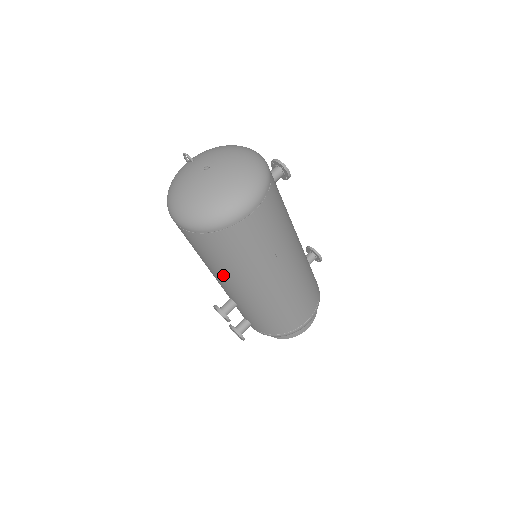
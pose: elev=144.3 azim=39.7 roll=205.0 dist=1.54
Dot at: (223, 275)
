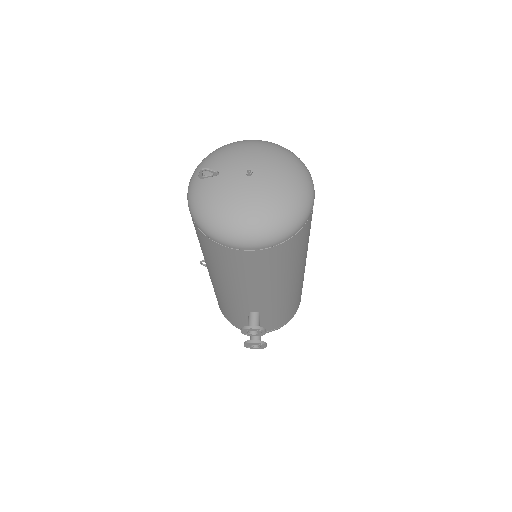
Dot at: (272, 284)
